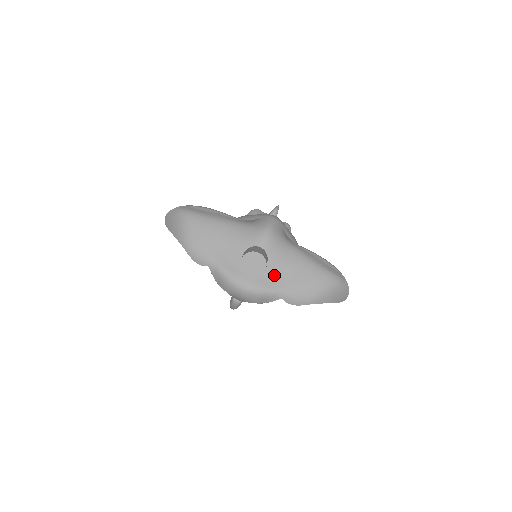
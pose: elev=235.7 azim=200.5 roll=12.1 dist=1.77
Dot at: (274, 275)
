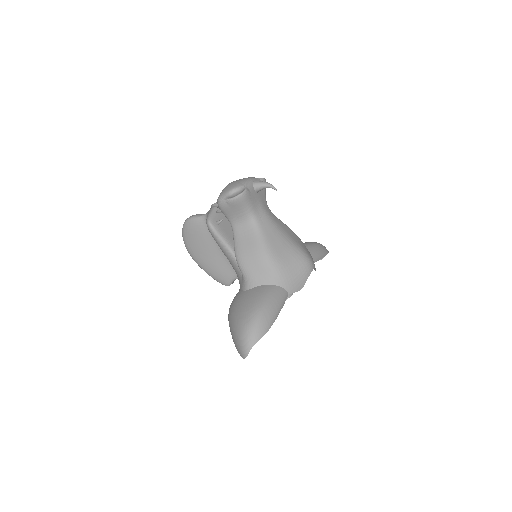
Dot at: occluded
